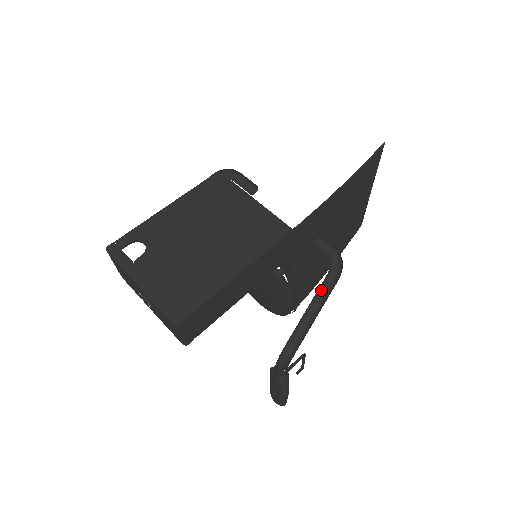
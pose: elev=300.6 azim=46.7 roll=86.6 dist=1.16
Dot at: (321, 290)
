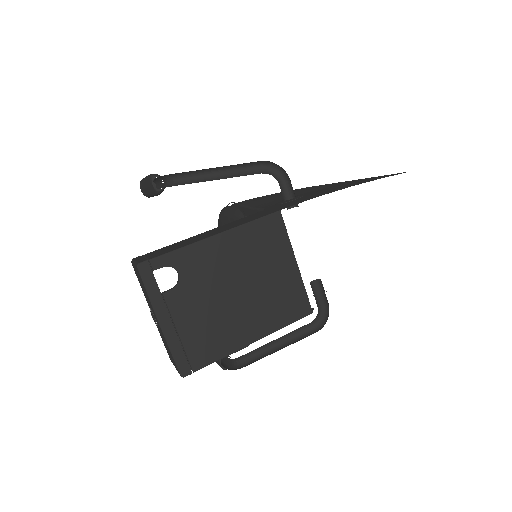
Dot at: (296, 330)
